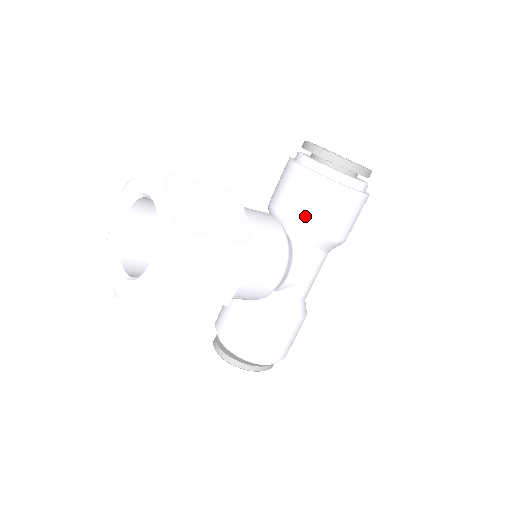
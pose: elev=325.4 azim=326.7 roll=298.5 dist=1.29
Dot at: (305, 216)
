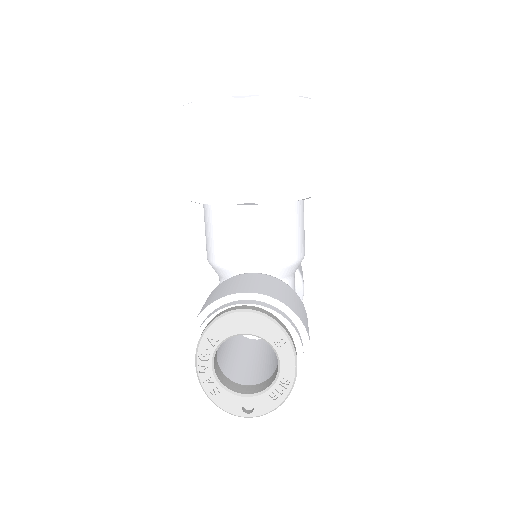
Dot at: occluded
